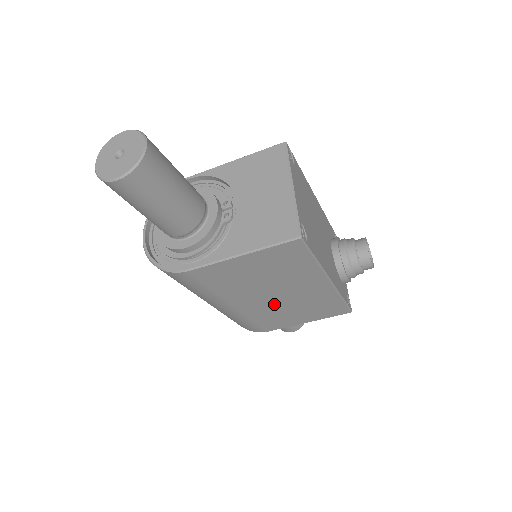
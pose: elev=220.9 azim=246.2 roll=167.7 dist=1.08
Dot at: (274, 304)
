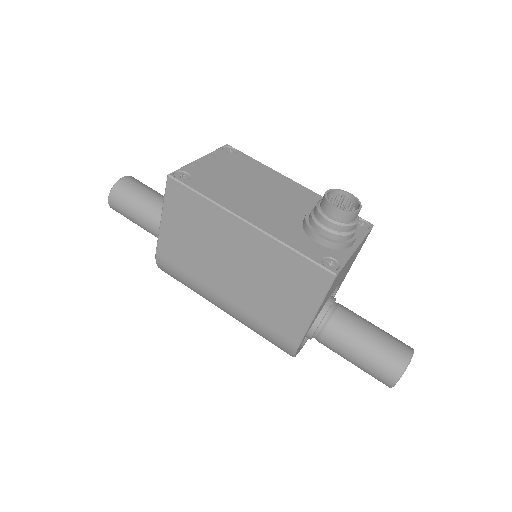
Dot at: (247, 284)
